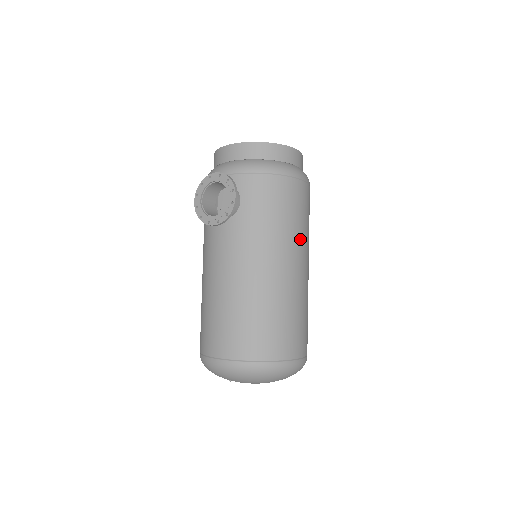
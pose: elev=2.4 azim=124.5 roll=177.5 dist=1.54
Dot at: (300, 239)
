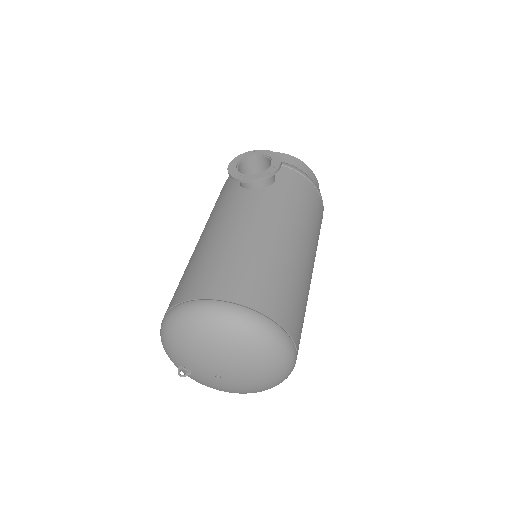
Dot at: (315, 243)
